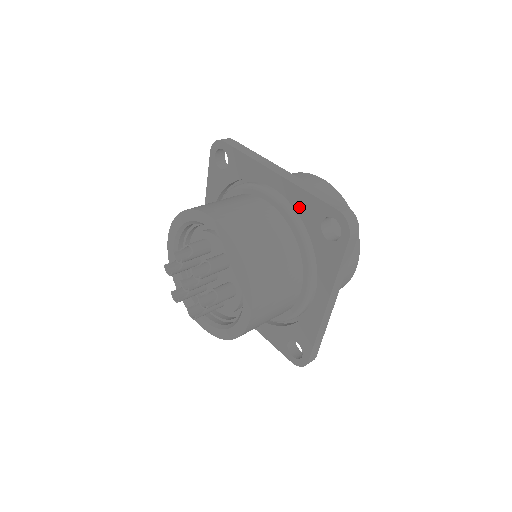
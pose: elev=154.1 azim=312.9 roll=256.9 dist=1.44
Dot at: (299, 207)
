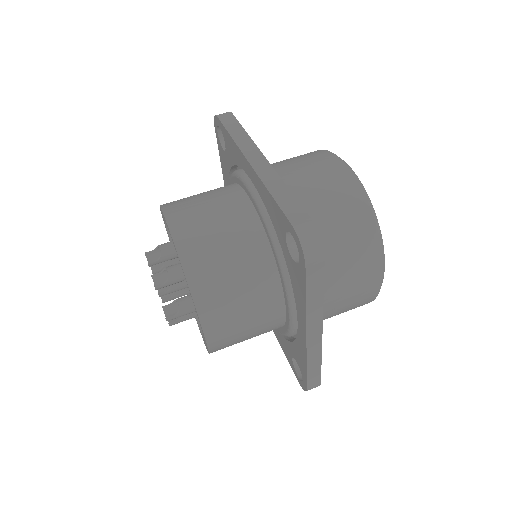
Dot at: (269, 211)
